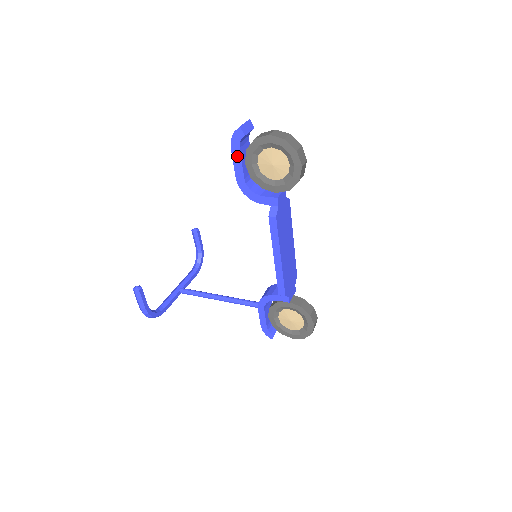
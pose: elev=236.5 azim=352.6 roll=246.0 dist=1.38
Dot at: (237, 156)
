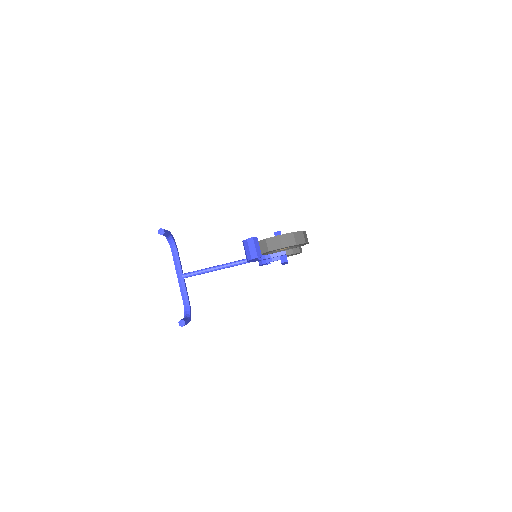
Dot at: (253, 260)
